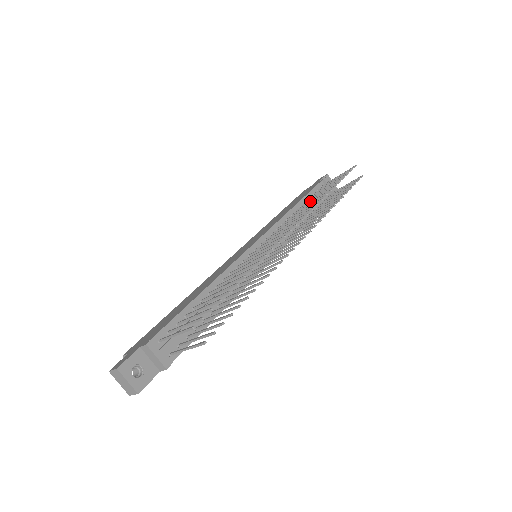
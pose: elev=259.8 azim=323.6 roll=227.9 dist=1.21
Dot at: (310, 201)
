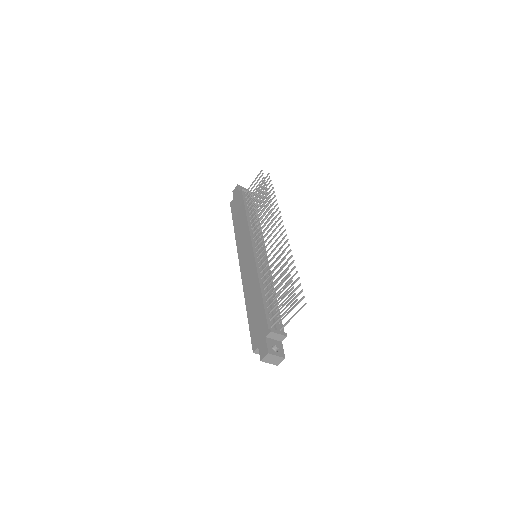
Dot at: occluded
